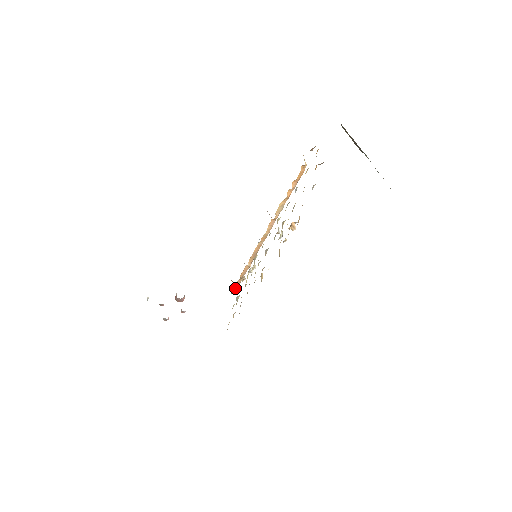
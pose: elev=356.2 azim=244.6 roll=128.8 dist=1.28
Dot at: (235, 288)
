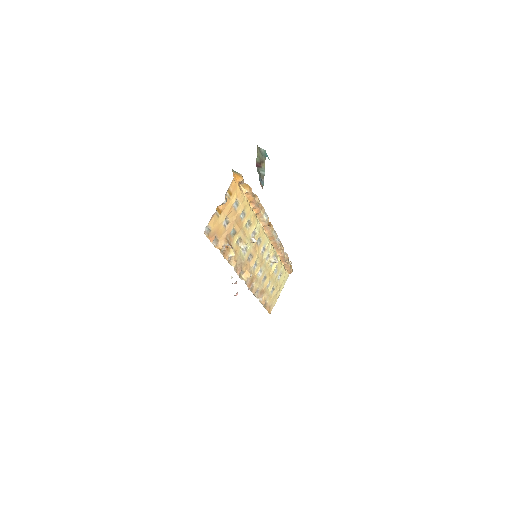
Dot at: (289, 270)
